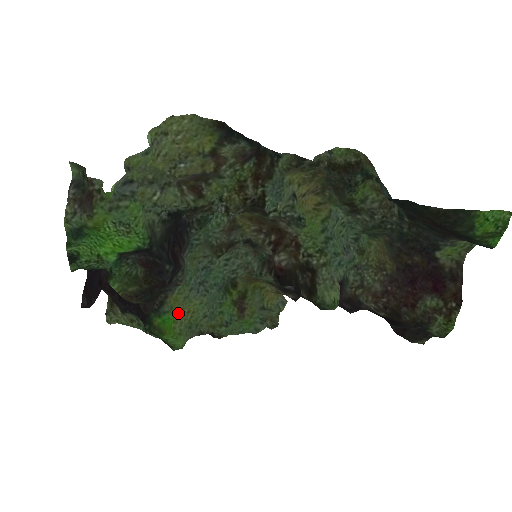
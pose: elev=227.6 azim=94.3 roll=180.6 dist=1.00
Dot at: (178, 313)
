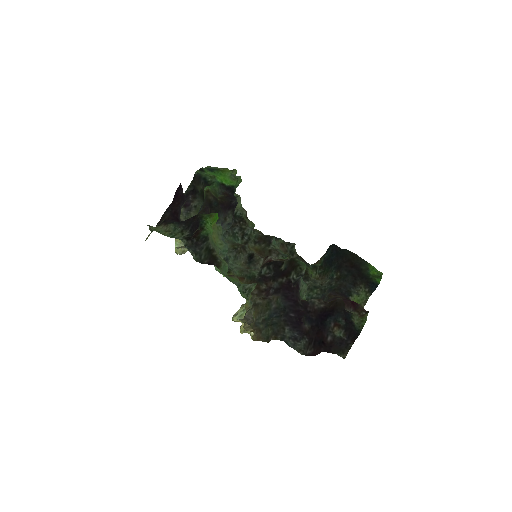
Dot at: (213, 230)
